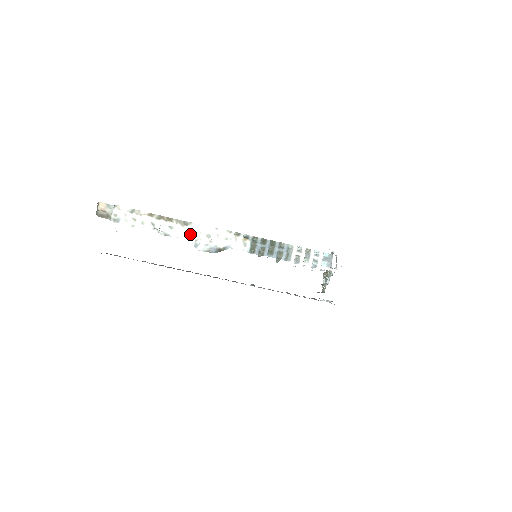
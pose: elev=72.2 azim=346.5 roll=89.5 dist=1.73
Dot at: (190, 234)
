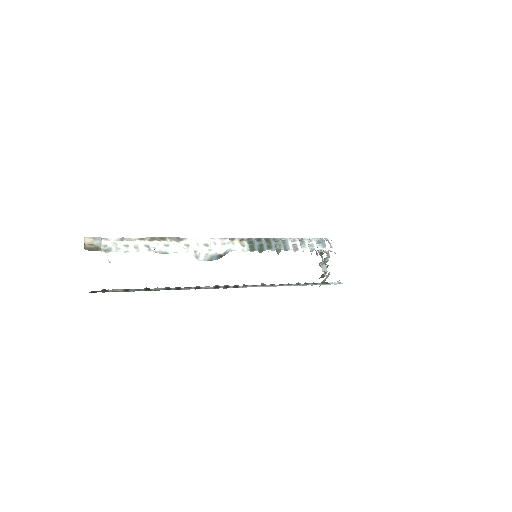
Dot at: (187, 247)
